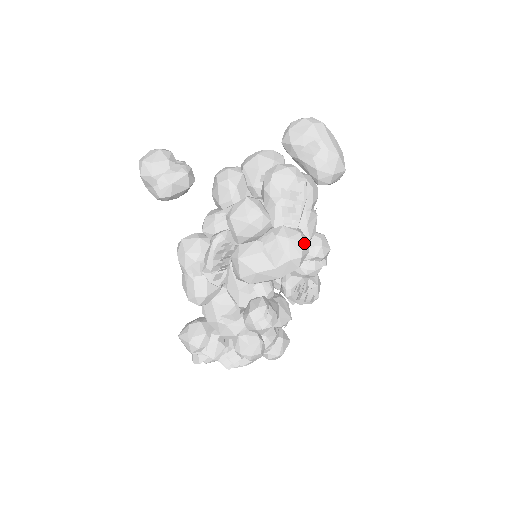
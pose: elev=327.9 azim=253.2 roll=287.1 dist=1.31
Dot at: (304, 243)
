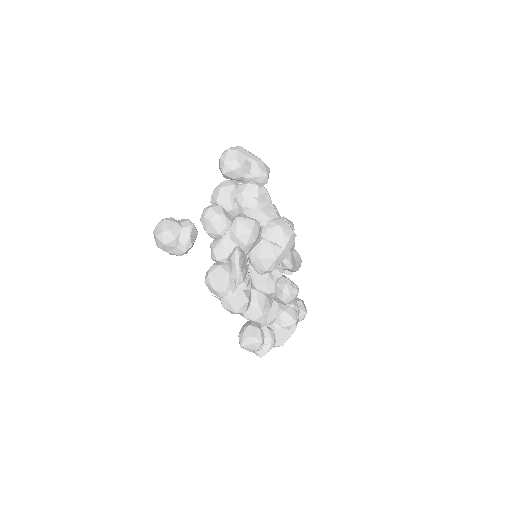
Dot at: (288, 223)
